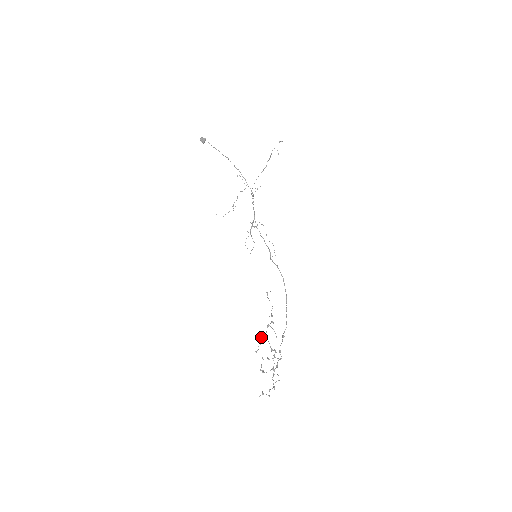
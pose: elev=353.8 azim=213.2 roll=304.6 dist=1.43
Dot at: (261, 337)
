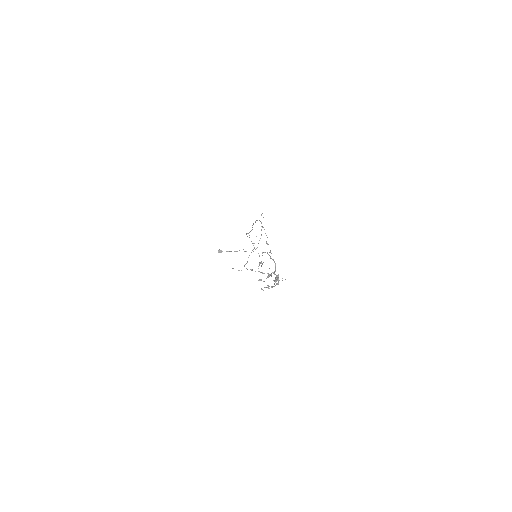
Dot at: (267, 285)
